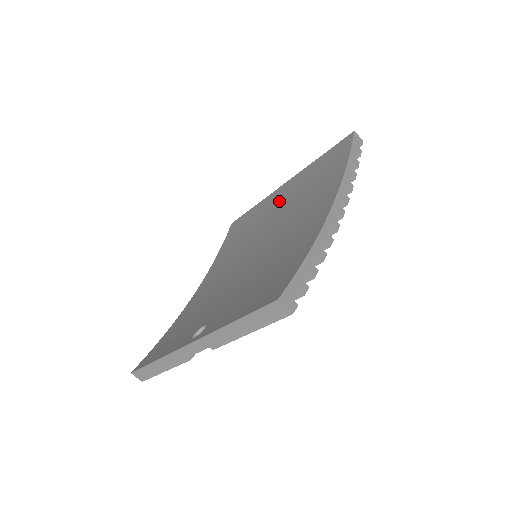
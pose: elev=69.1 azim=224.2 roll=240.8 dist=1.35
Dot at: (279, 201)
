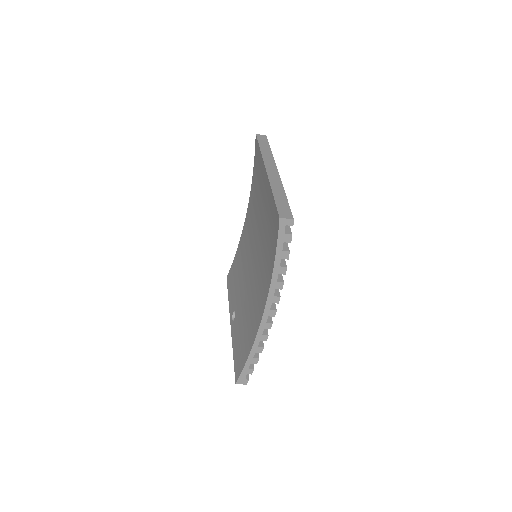
Dot at: (263, 197)
